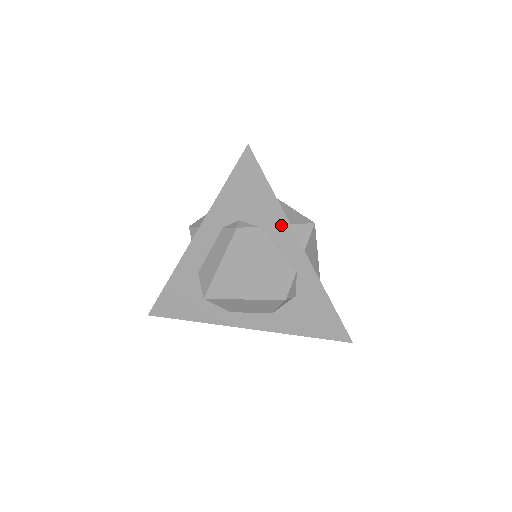
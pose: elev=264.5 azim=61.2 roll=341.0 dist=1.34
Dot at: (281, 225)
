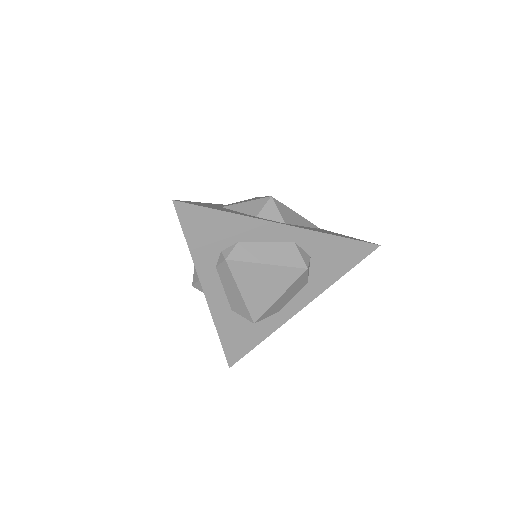
Dot at: (252, 225)
